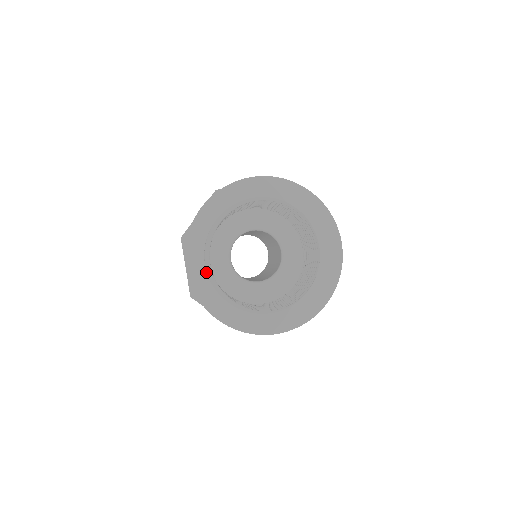
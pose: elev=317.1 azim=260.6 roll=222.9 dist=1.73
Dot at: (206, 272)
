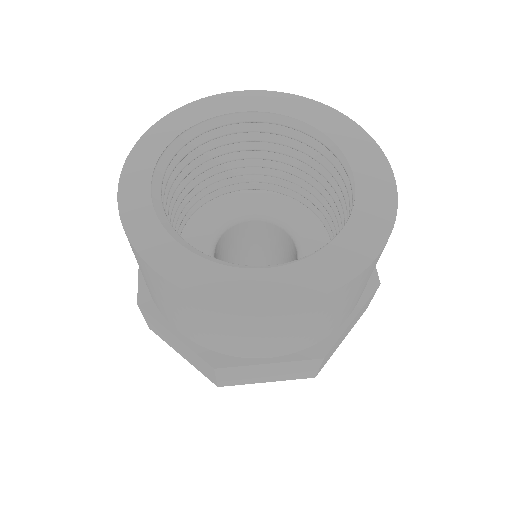
Dot at: (150, 197)
